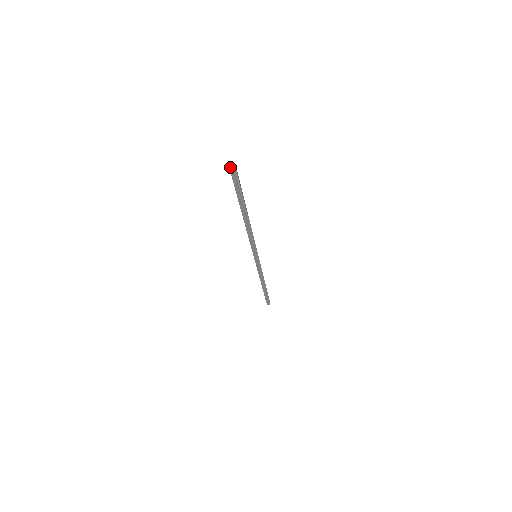
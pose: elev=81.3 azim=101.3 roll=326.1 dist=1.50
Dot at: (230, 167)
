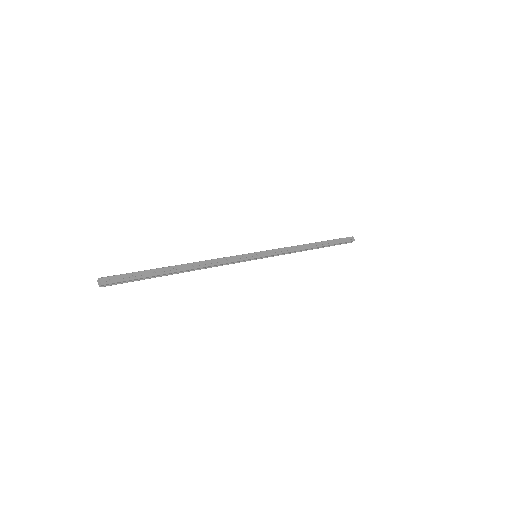
Dot at: (98, 282)
